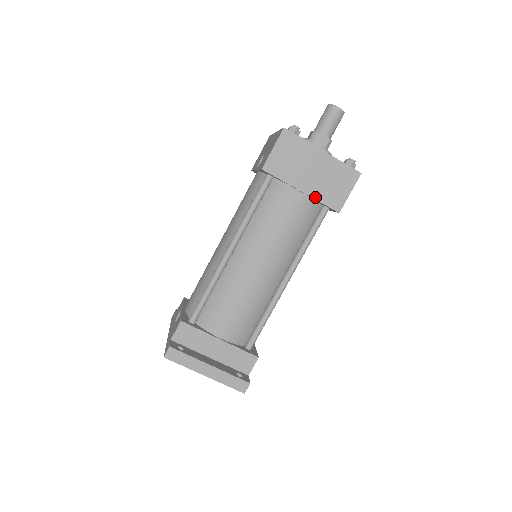
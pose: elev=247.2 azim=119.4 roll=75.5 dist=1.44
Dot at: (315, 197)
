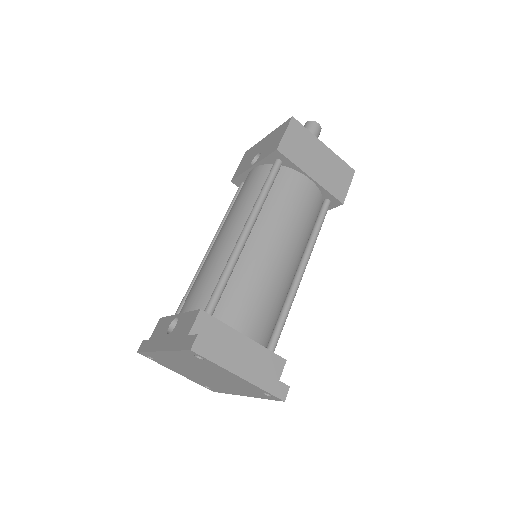
Dot at: (323, 185)
